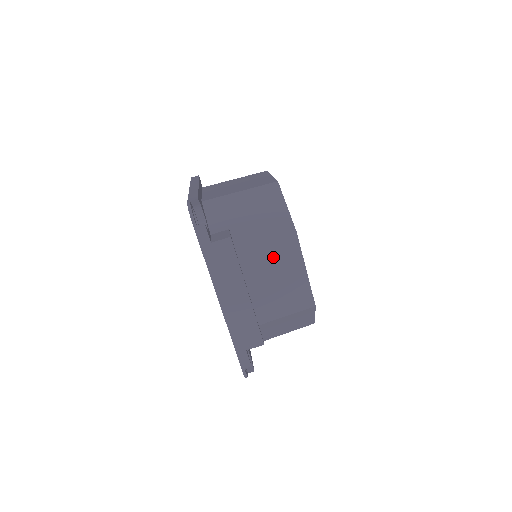
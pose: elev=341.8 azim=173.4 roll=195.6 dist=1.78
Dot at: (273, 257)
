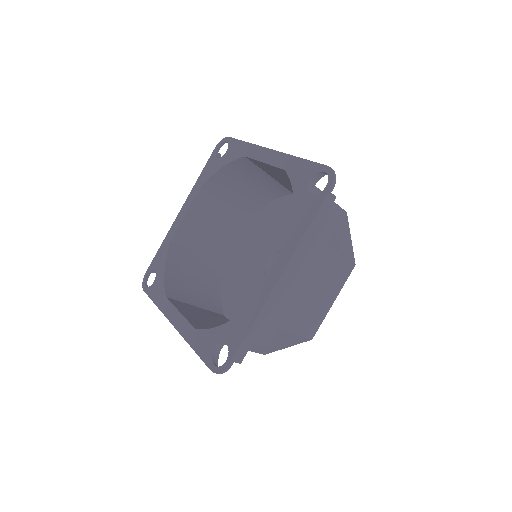
Dot at: (330, 271)
